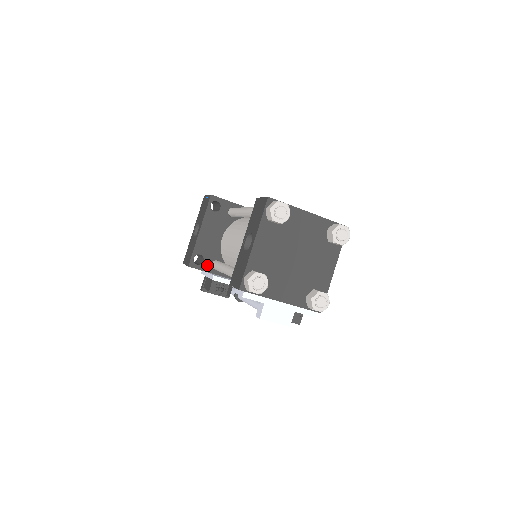
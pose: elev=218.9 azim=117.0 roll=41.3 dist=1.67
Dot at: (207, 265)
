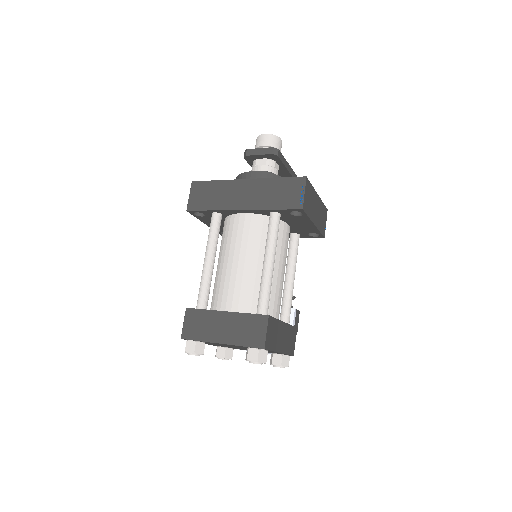
Dot at: occluded
